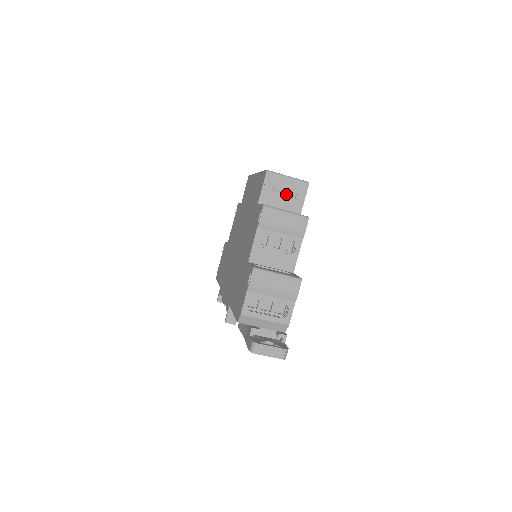
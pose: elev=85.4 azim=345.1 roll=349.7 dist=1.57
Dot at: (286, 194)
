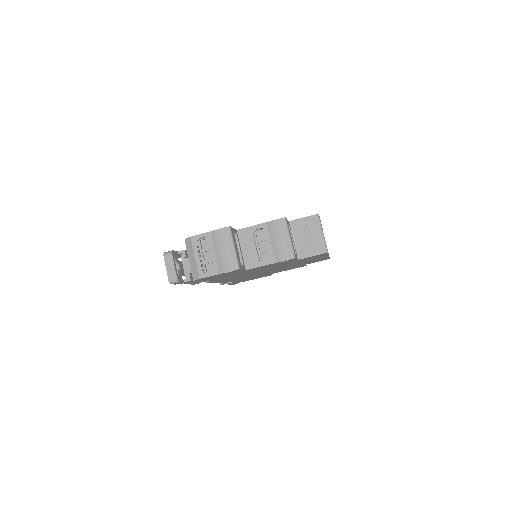
Dot at: (308, 239)
